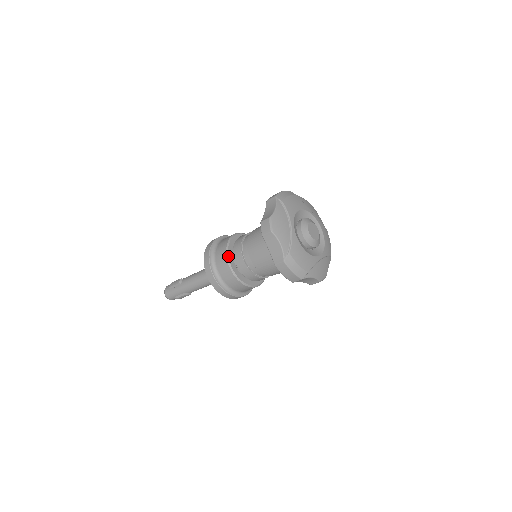
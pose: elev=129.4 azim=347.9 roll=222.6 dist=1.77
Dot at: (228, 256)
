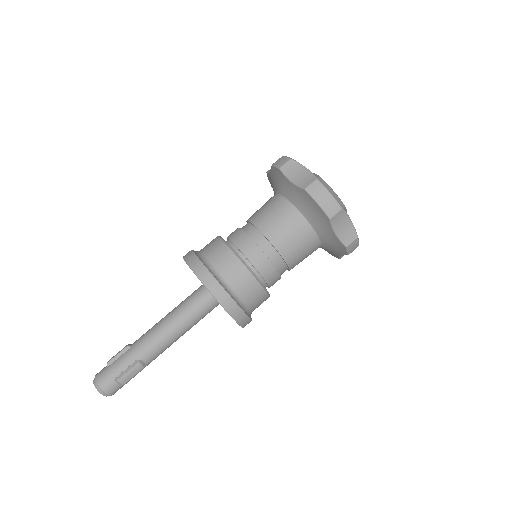
Dot at: occluded
